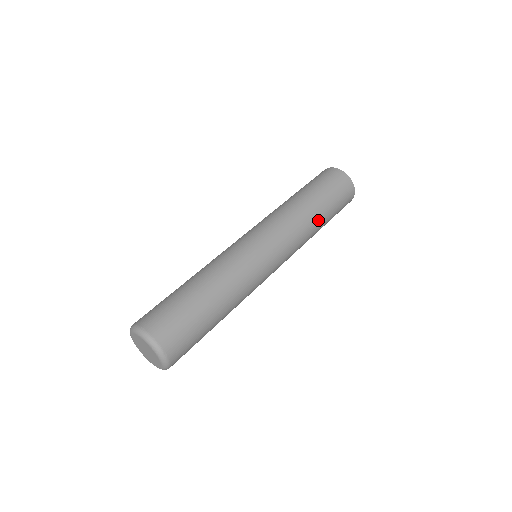
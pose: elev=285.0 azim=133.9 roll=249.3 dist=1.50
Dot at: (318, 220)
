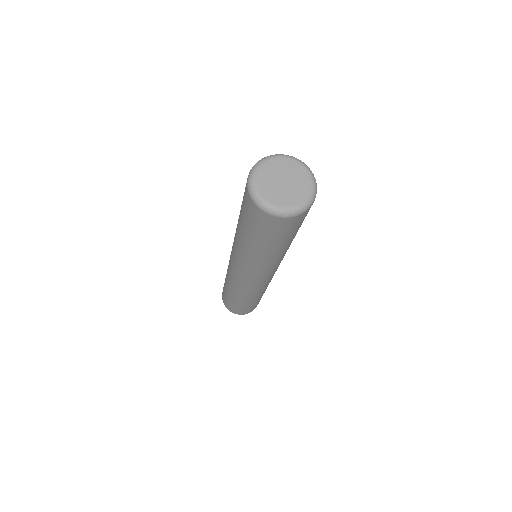
Dot at: occluded
